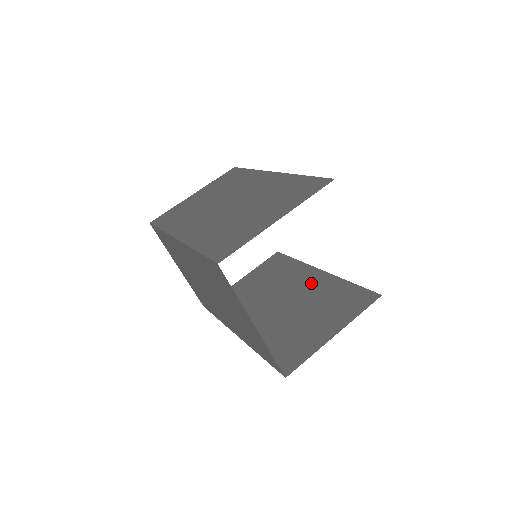
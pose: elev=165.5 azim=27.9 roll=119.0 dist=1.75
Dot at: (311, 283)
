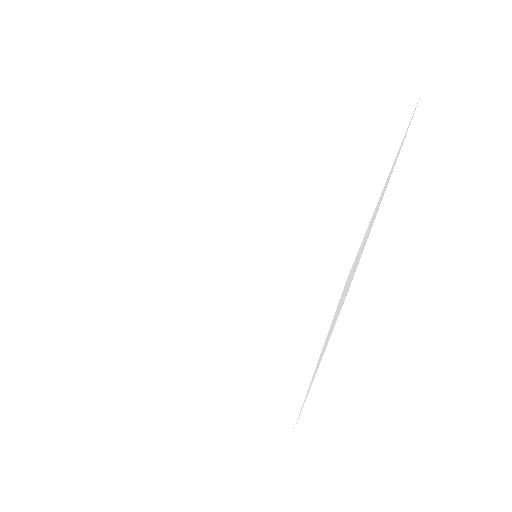
Dot at: occluded
